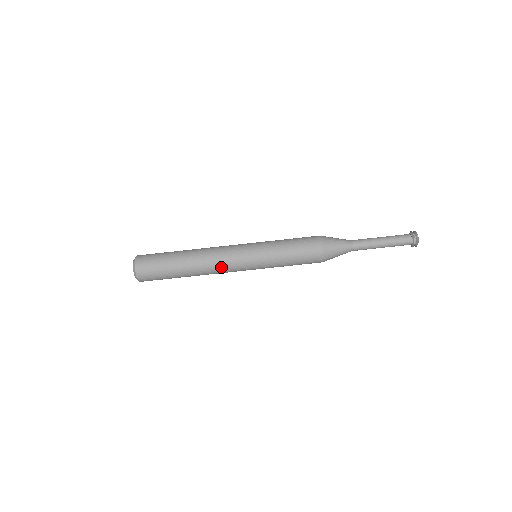
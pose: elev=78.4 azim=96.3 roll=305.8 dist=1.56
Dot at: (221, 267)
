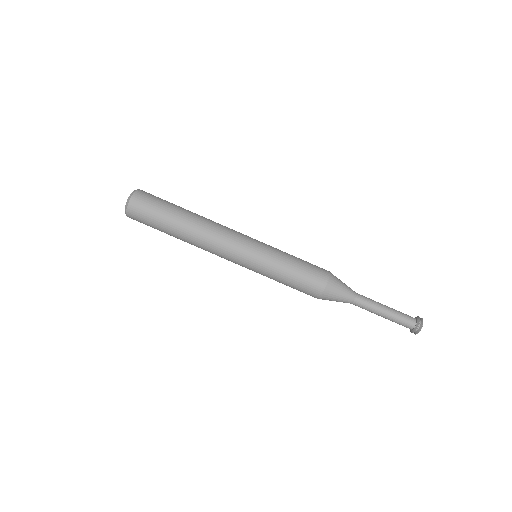
Dot at: (218, 242)
